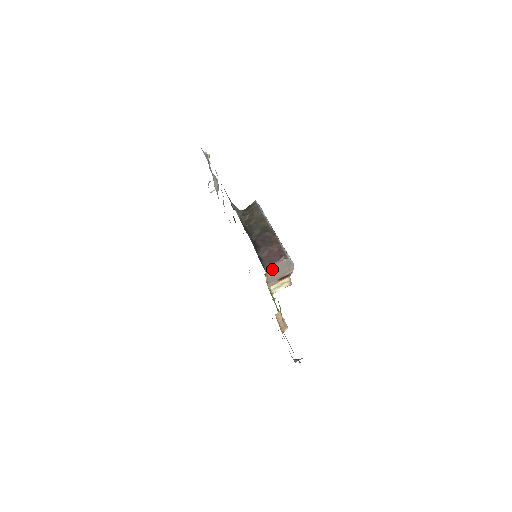
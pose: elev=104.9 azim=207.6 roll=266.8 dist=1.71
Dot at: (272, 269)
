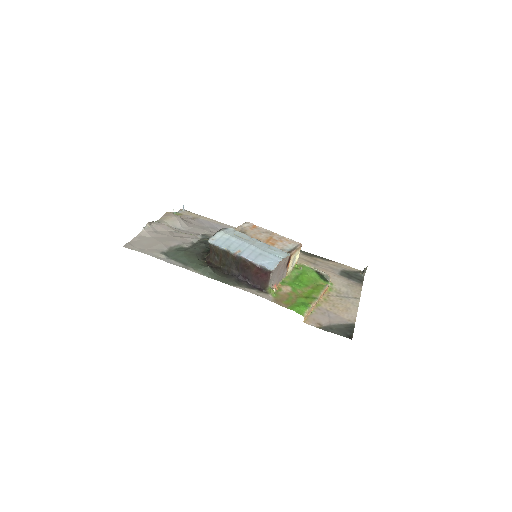
Dot at: (271, 284)
